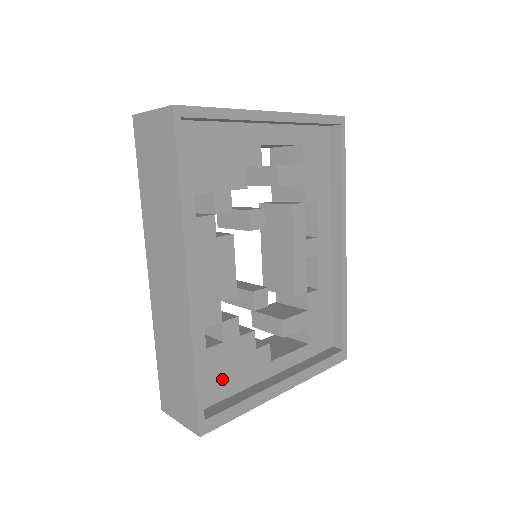
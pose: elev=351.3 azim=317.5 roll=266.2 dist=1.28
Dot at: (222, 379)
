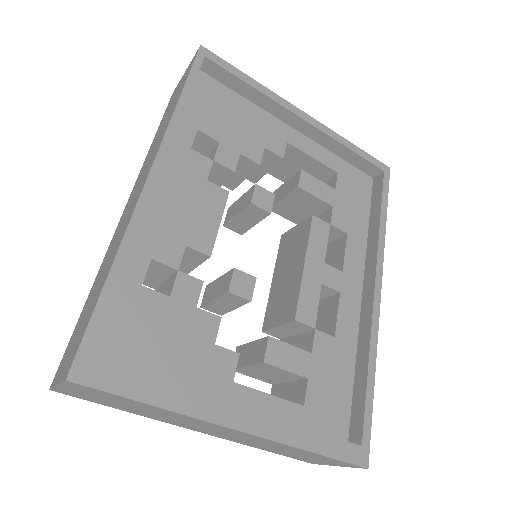
Dot at: (147, 345)
